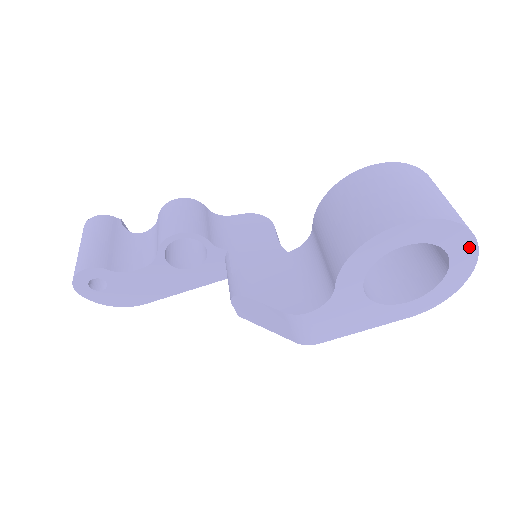
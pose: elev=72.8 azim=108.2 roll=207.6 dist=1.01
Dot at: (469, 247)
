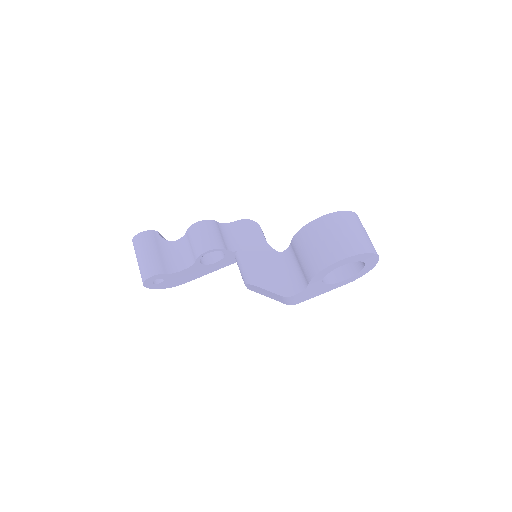
Dot at: (374, 258)
